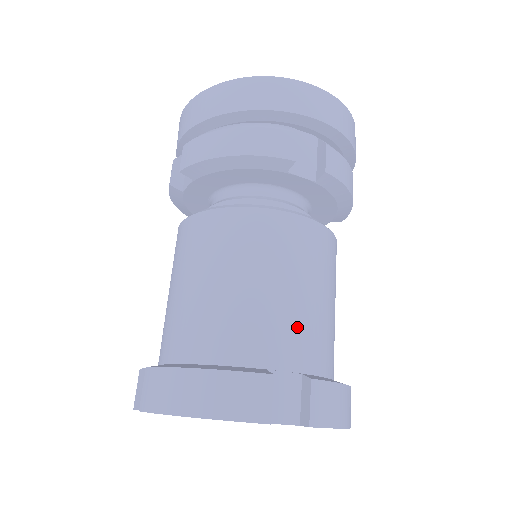
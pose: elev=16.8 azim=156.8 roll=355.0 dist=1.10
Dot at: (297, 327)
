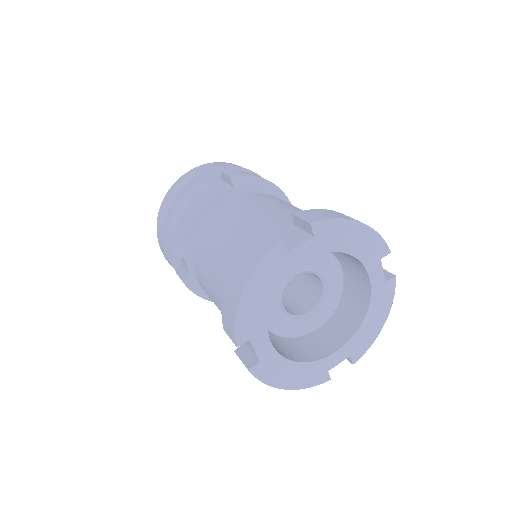
Dot at: (272, 218)
